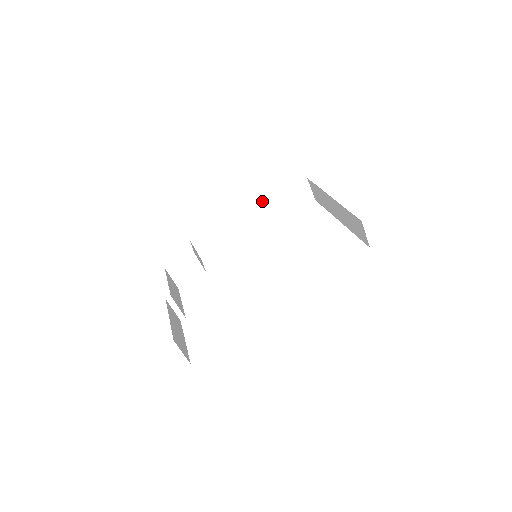
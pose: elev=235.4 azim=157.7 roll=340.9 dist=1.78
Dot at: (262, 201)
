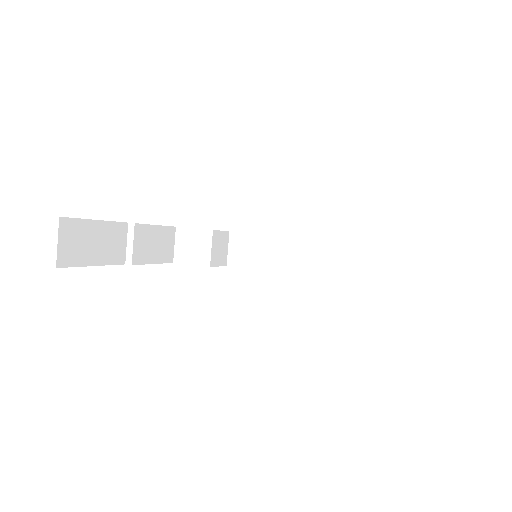
Dot at: (333, 240)
